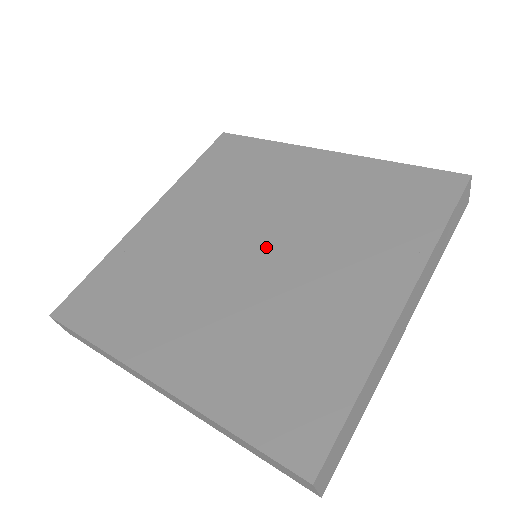
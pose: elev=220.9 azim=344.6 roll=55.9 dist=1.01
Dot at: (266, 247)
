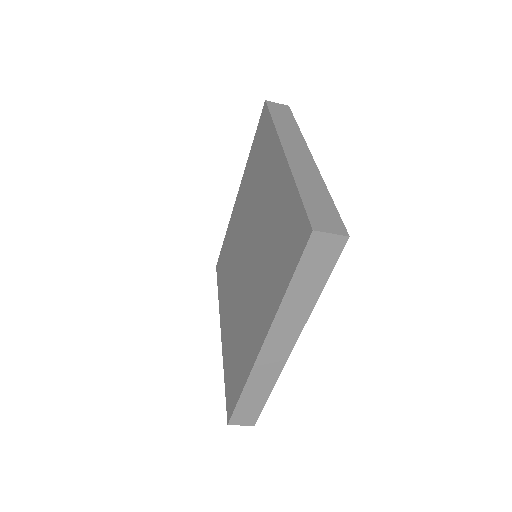
Dot at: (249, 257)
